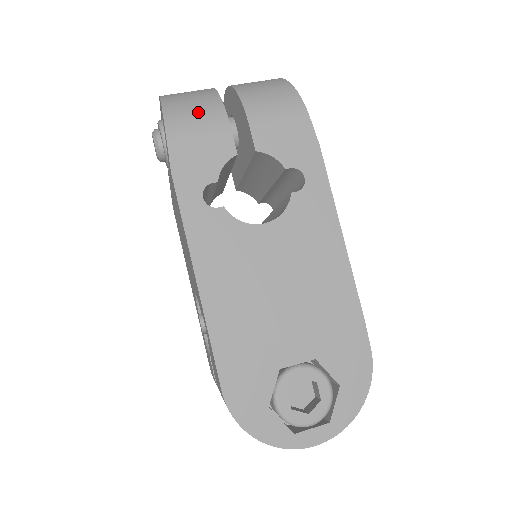
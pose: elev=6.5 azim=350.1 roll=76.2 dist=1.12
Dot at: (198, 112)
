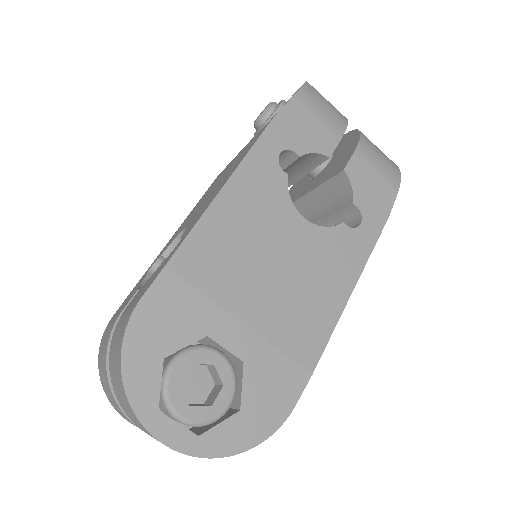
Dot at: (328, 108)
